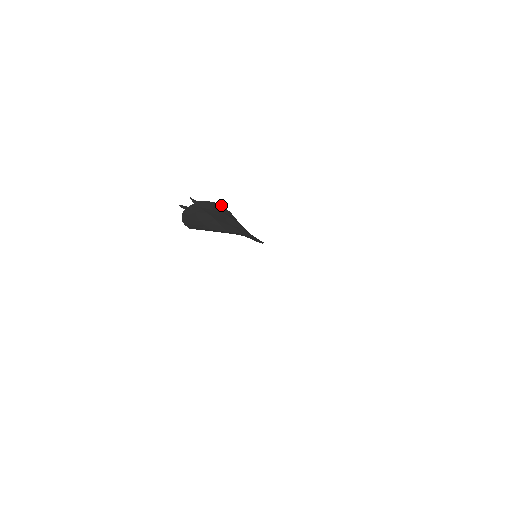
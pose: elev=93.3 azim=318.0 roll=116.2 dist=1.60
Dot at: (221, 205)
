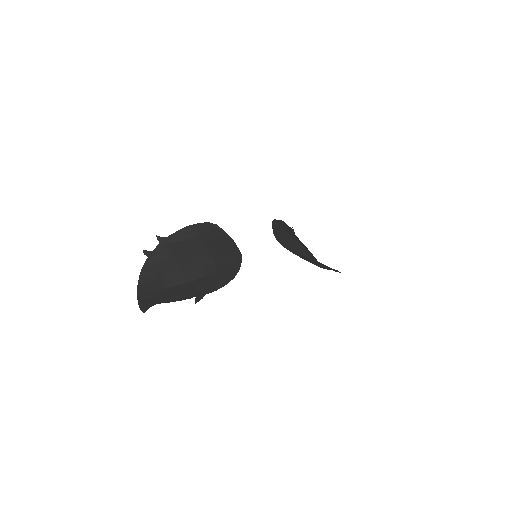
Dot at: (200, 223)
